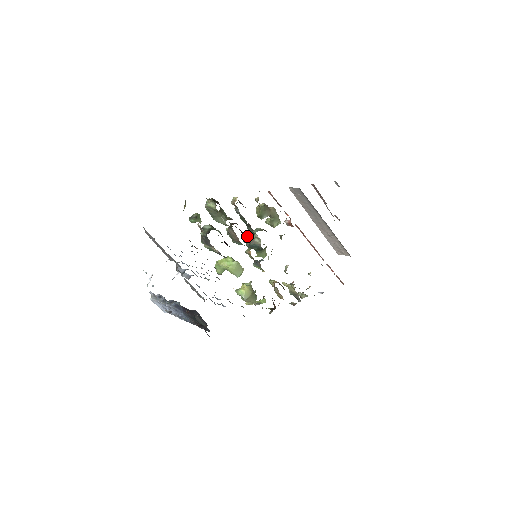
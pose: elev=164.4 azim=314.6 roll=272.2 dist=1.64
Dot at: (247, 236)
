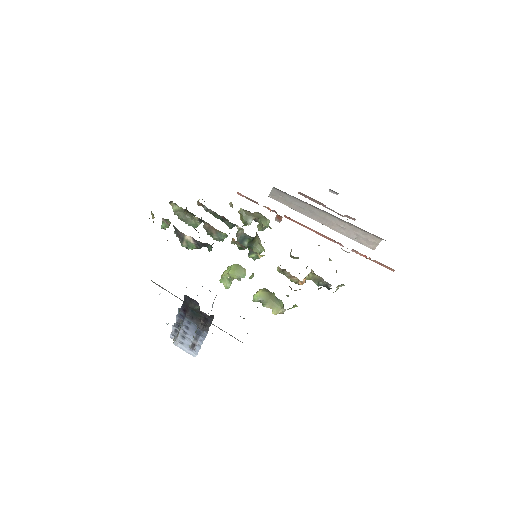
Dot at: occluded
